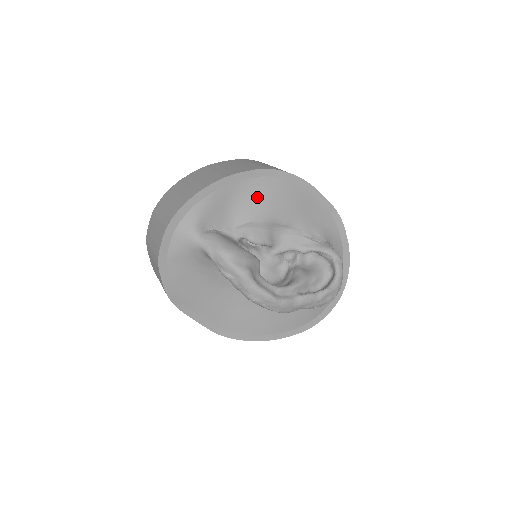
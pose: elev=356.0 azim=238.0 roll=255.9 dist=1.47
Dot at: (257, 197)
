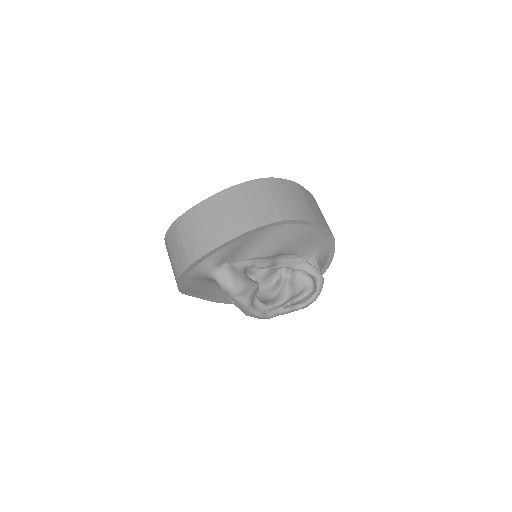
Dot at: (270, 240)
